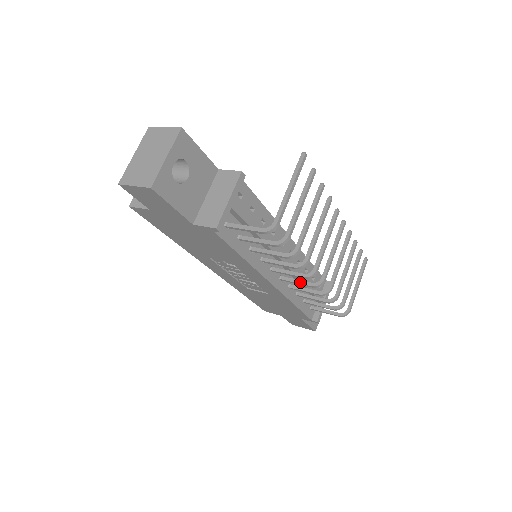
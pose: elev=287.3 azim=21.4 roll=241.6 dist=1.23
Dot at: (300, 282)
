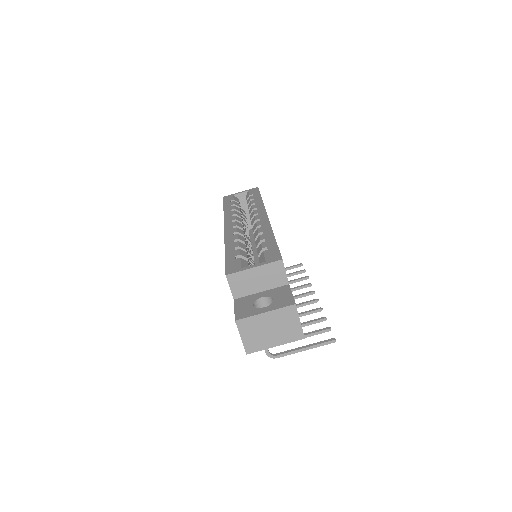
Dot at: occluded
